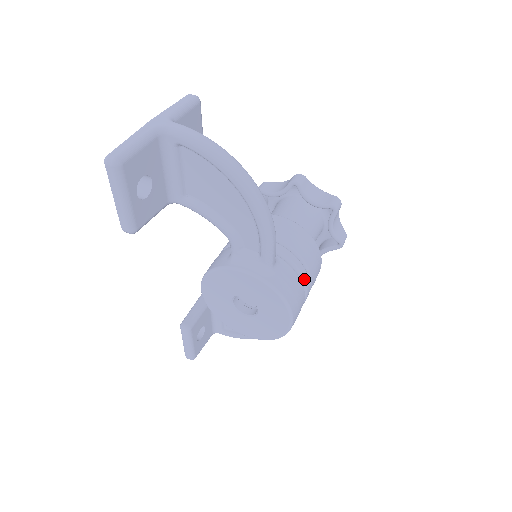
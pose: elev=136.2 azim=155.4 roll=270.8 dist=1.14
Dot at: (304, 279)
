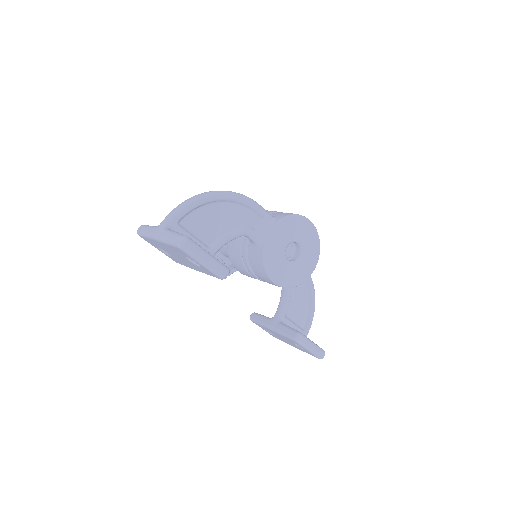
Dot at: occluded
